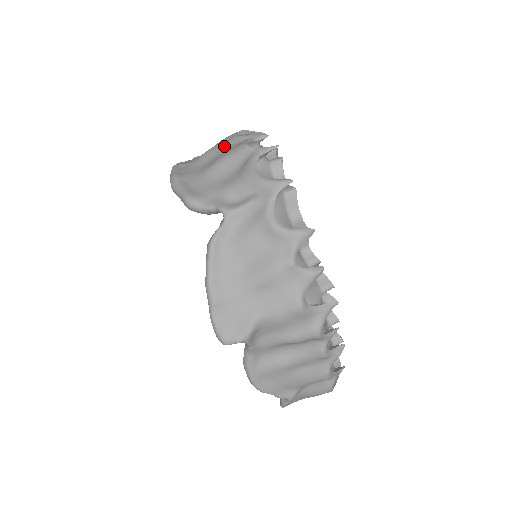
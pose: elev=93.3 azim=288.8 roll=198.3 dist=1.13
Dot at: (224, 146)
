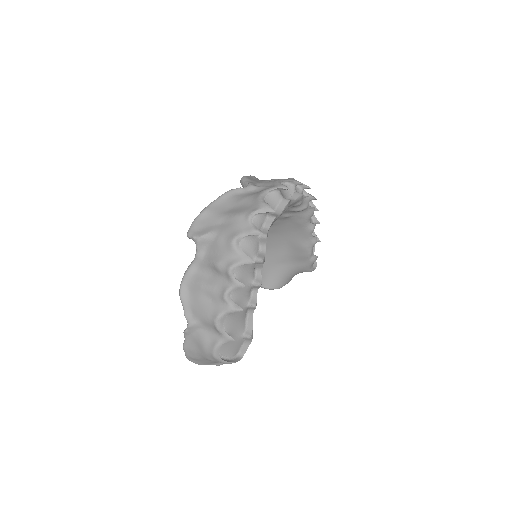
Dot at: occluded
